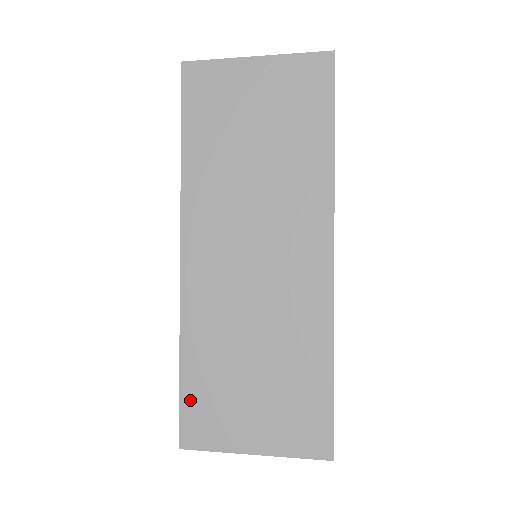
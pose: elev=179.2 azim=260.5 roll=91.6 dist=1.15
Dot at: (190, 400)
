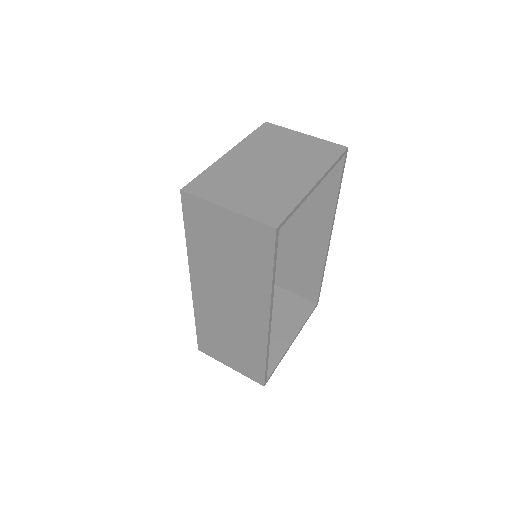
Dot at: (201, 338)
